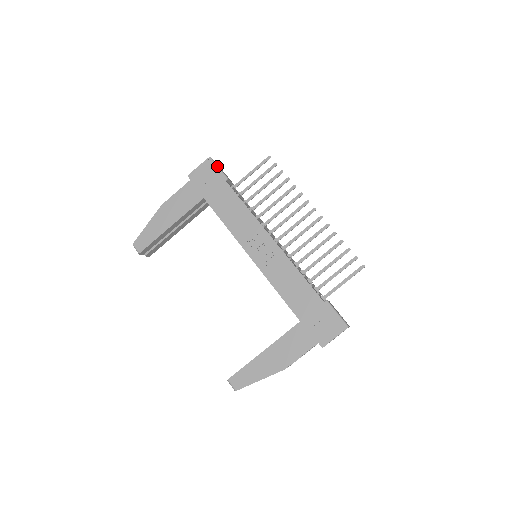
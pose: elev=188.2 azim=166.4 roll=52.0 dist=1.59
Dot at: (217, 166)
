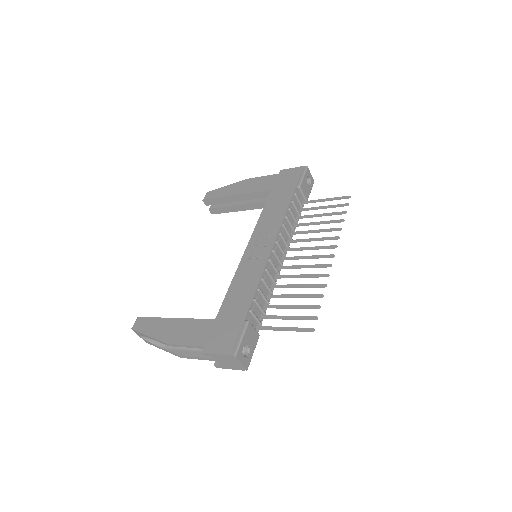
Dot at: (303, 174)
